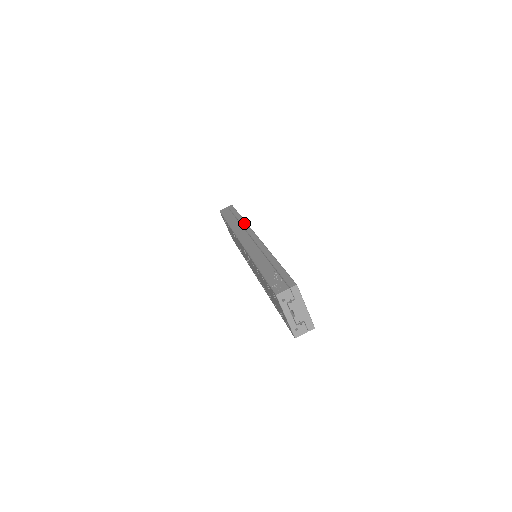
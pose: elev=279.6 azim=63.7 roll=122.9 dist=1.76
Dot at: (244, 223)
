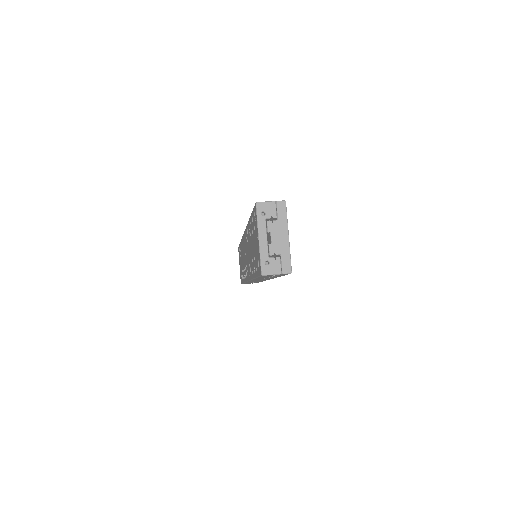
Dot at: occluded
